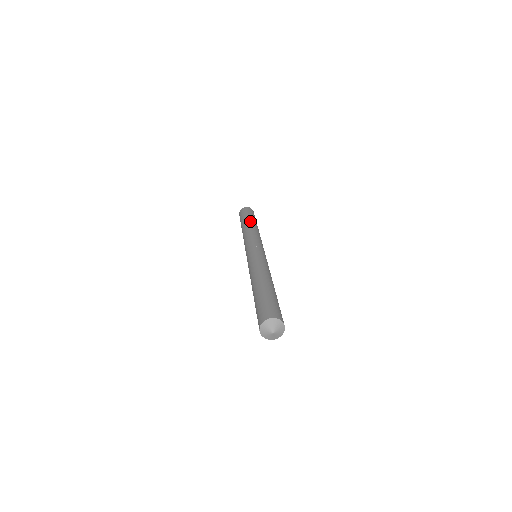
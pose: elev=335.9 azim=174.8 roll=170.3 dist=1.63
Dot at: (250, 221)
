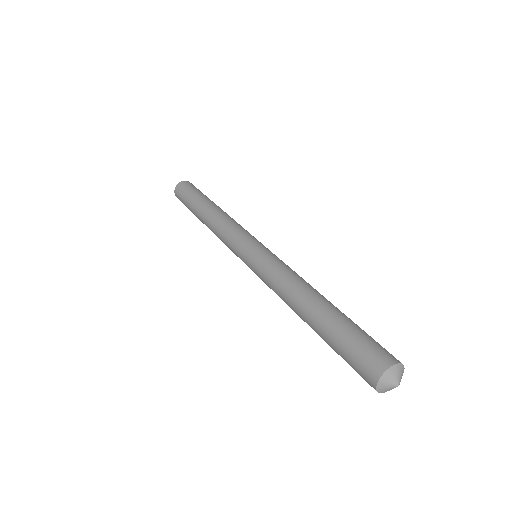
Dot at: (210, 203)
